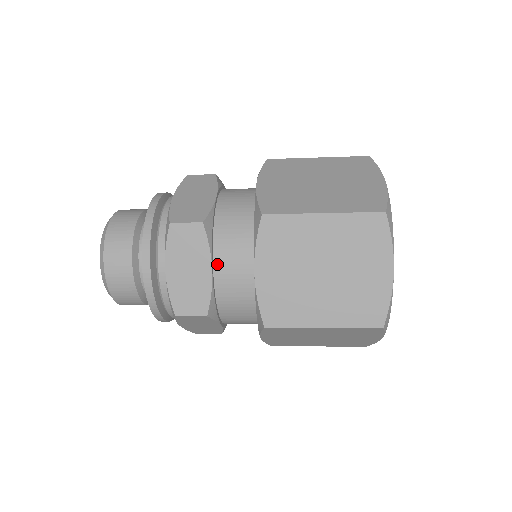
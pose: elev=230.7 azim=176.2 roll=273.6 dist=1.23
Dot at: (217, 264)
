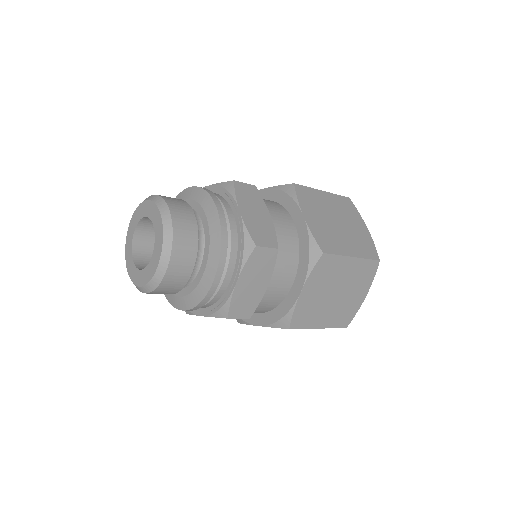
Dot at: (270, 216)
